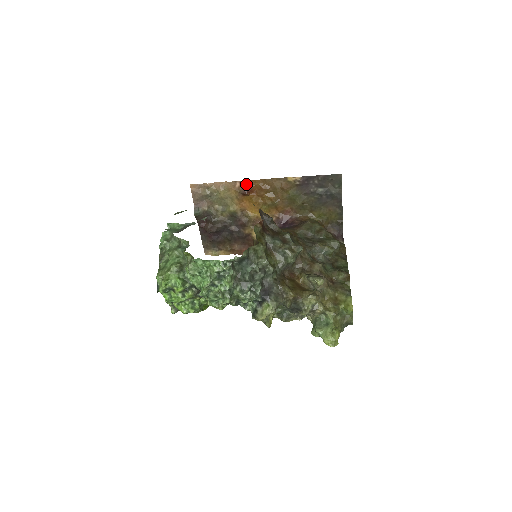
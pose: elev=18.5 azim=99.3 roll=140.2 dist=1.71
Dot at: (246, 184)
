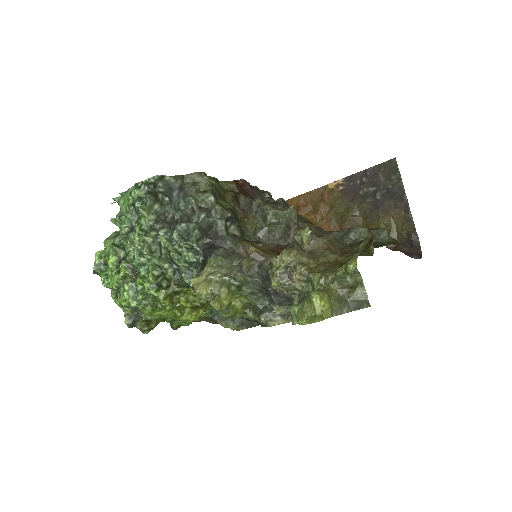
Dot at: occluded
